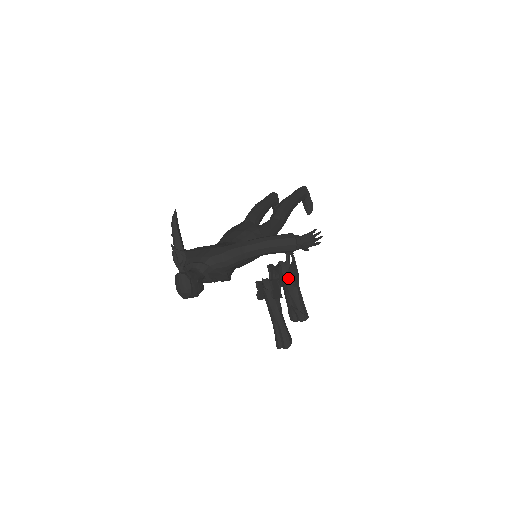
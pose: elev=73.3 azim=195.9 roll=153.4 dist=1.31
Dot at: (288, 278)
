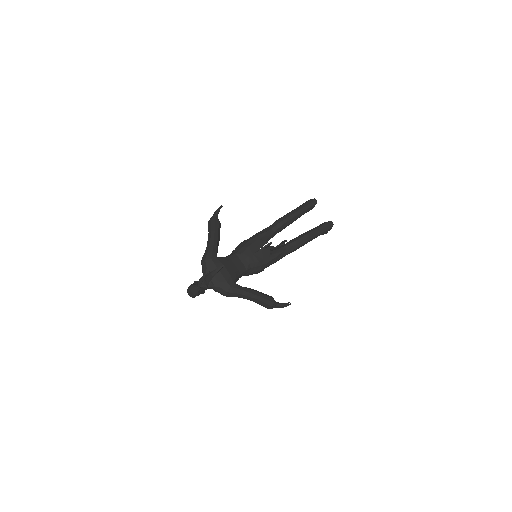
Dot at: occluded
